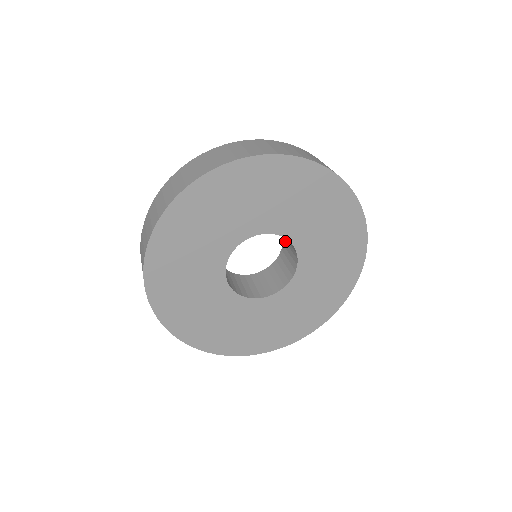
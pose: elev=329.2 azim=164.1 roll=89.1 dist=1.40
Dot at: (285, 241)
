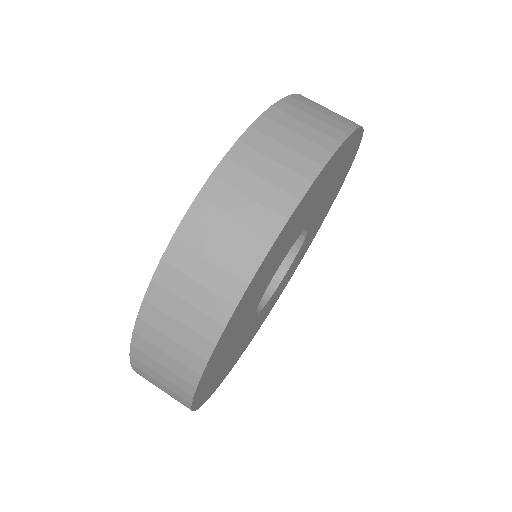
Dot at: occluded
